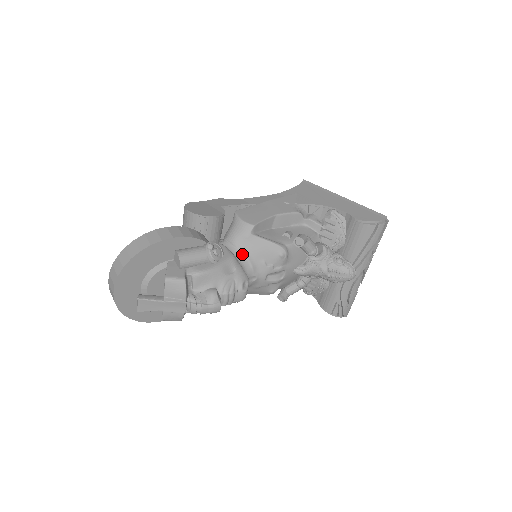
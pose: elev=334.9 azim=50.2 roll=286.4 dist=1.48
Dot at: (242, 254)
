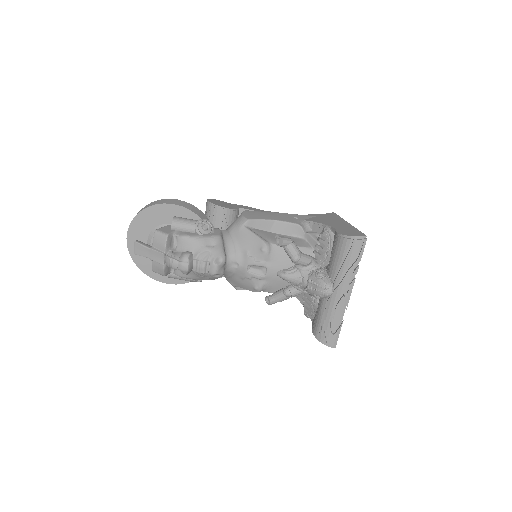
Dot at: (231, 240)
